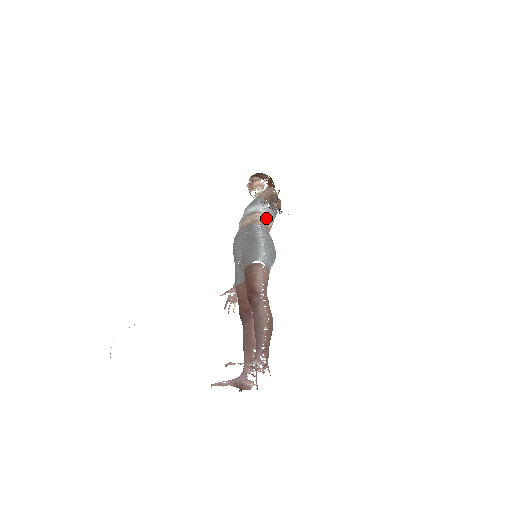
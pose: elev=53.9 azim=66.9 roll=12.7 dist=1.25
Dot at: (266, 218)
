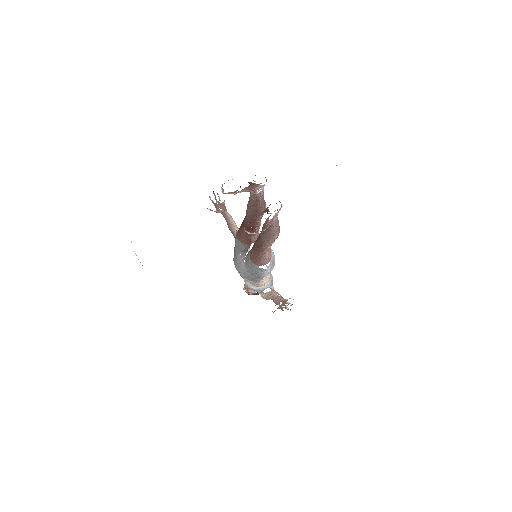
Dot at: occluded
